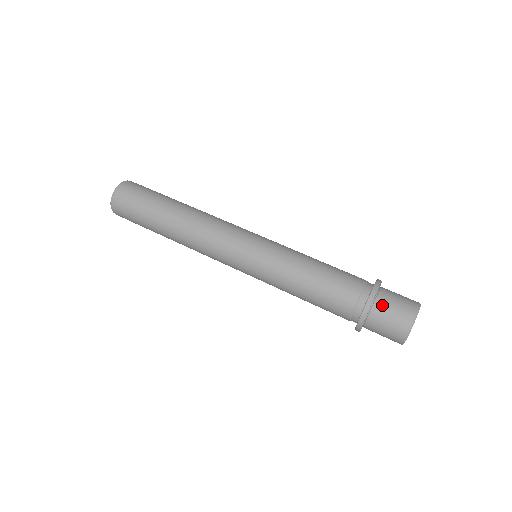
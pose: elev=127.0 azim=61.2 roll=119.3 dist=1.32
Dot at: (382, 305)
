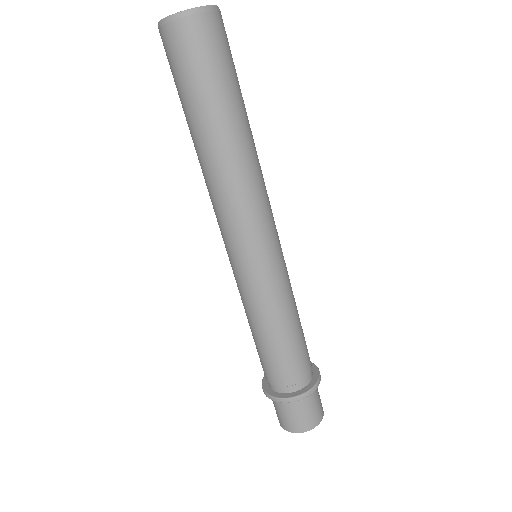
Dot at: (287, 407)
